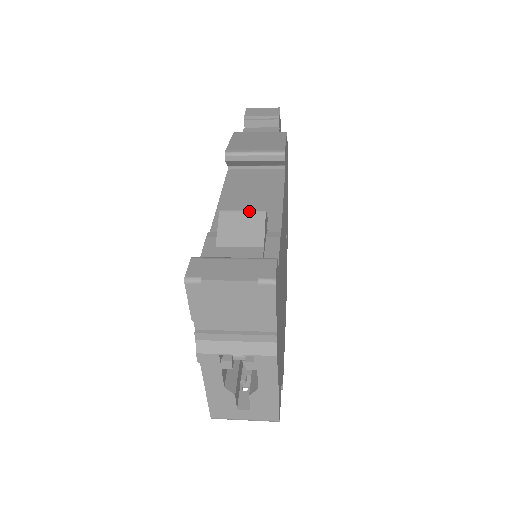
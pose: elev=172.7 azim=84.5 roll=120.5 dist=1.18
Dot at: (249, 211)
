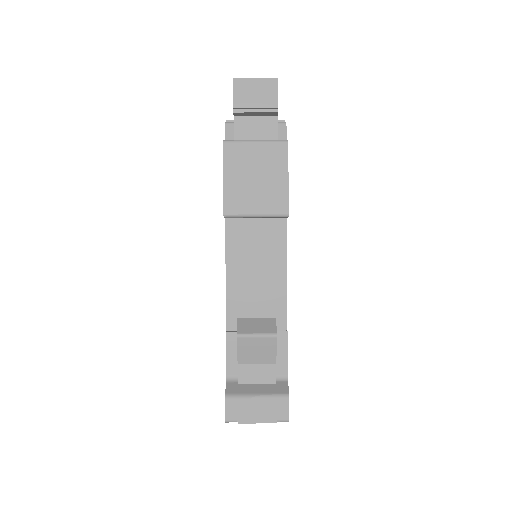
Dot at: (263, 337)
